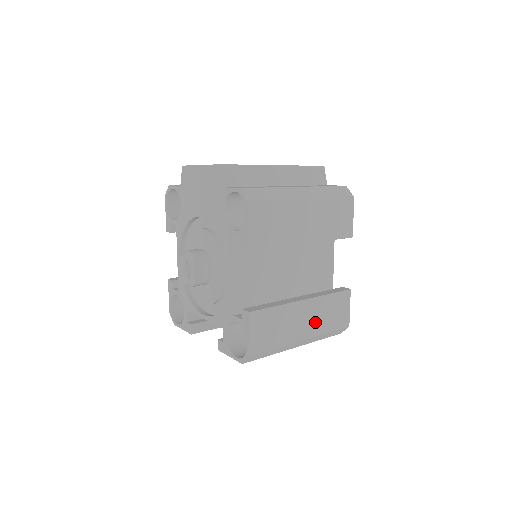
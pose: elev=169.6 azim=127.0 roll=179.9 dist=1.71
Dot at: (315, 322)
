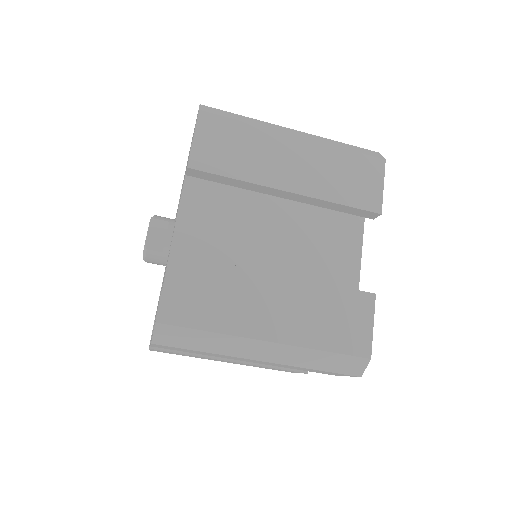
Dot at: (296, 320)
